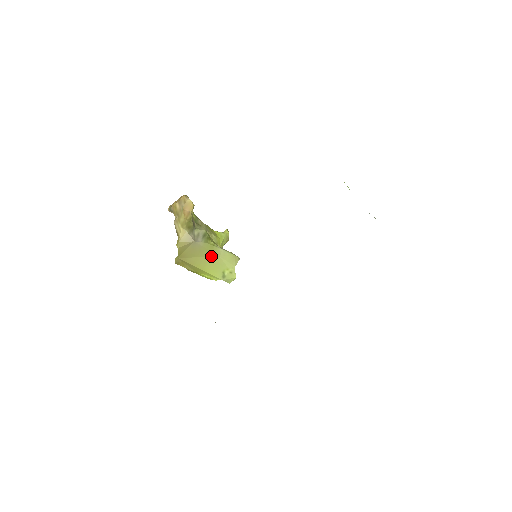
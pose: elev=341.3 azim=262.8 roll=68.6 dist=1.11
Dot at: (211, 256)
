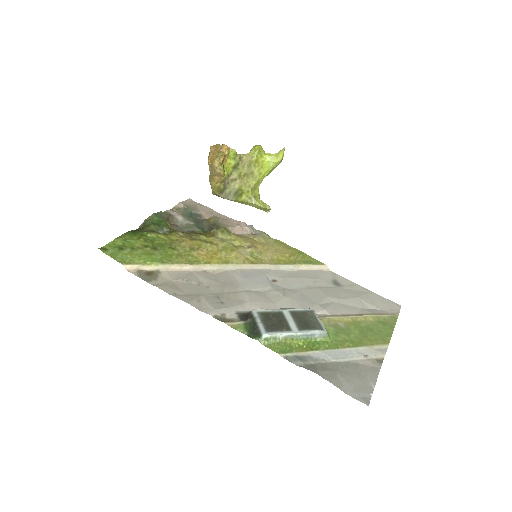
Dot at: occluded
